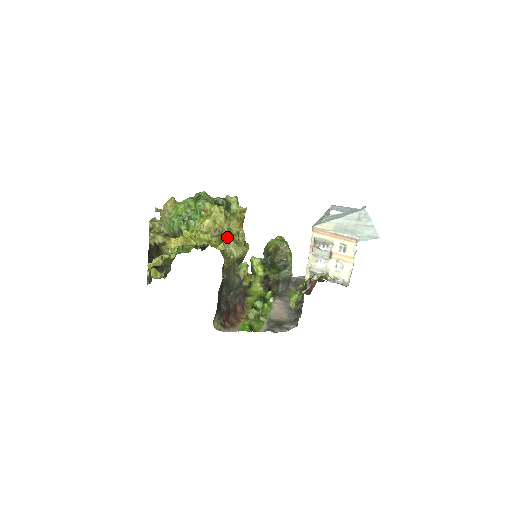
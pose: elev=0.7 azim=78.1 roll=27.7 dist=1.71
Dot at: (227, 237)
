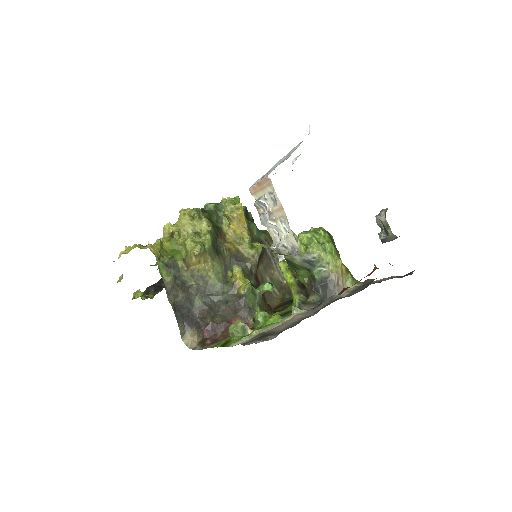
Dot at: (188, 238)
